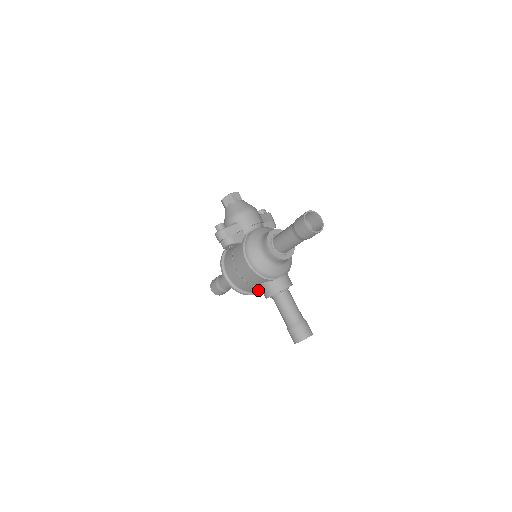
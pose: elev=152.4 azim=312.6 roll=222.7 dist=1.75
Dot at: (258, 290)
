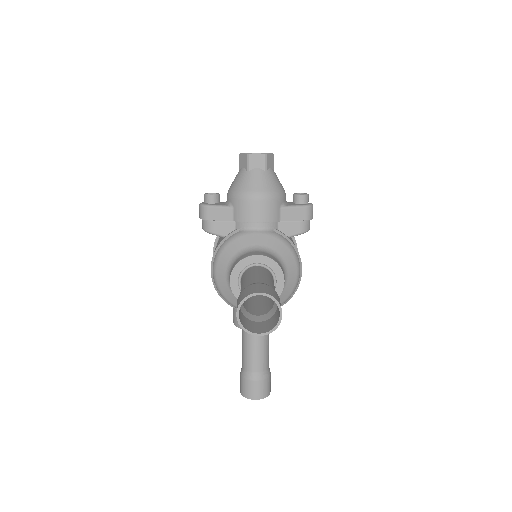
Dot at: occluded
